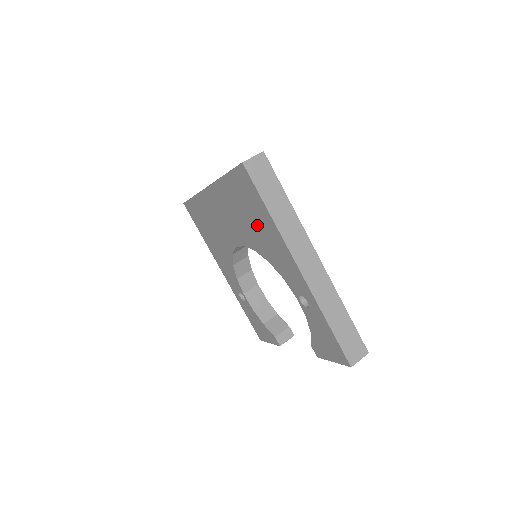
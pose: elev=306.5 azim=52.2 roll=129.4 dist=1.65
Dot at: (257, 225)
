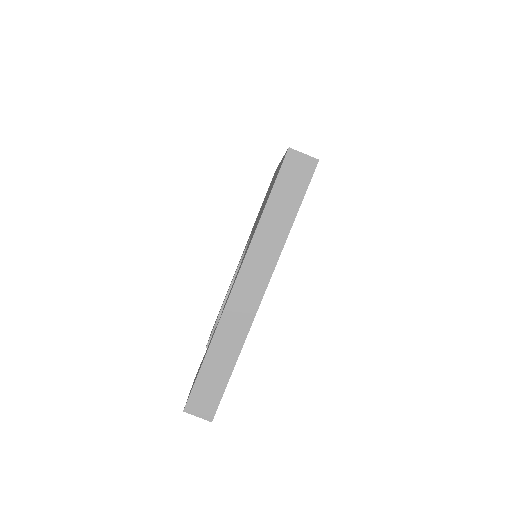
Dot at: occluded
